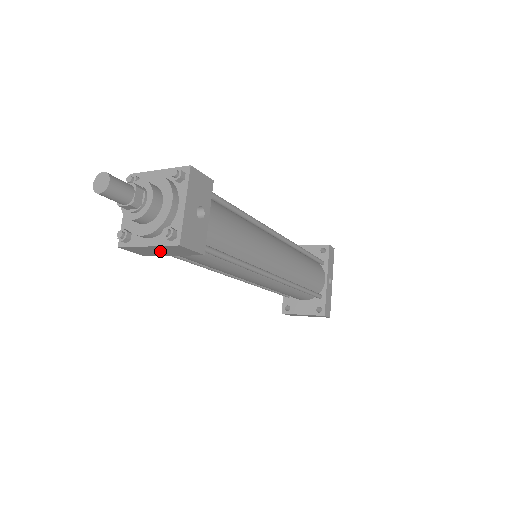
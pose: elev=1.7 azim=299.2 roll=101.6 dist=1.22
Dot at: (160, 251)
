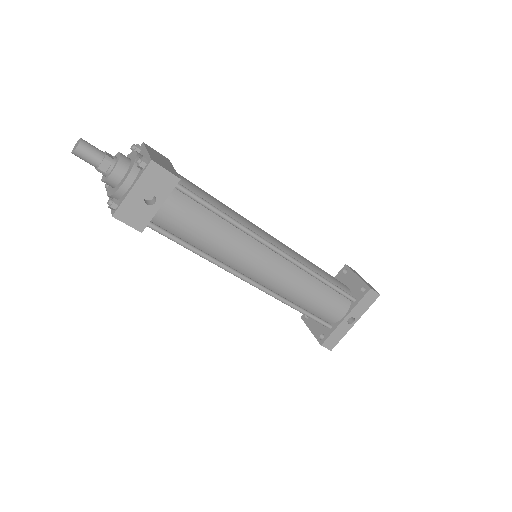
Dot at: occluded
